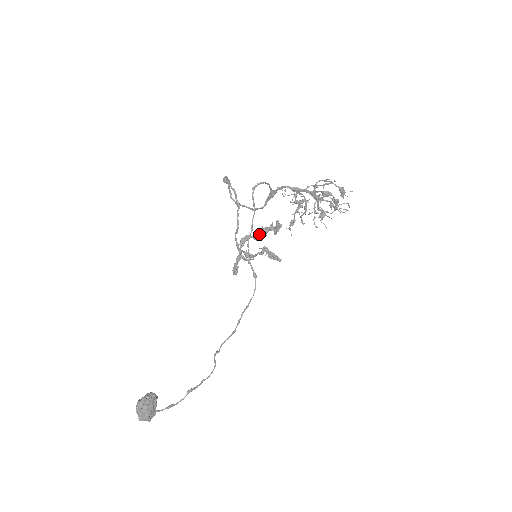
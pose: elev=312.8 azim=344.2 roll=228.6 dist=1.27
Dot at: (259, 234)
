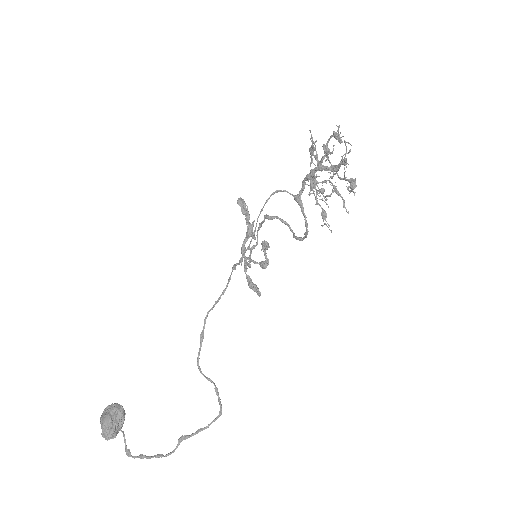
Dot at: (247, 228)
